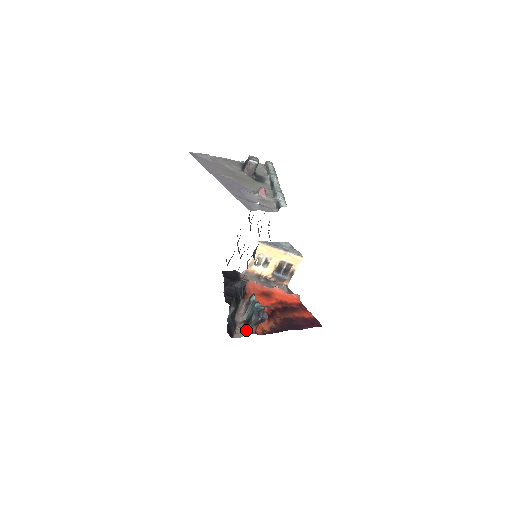
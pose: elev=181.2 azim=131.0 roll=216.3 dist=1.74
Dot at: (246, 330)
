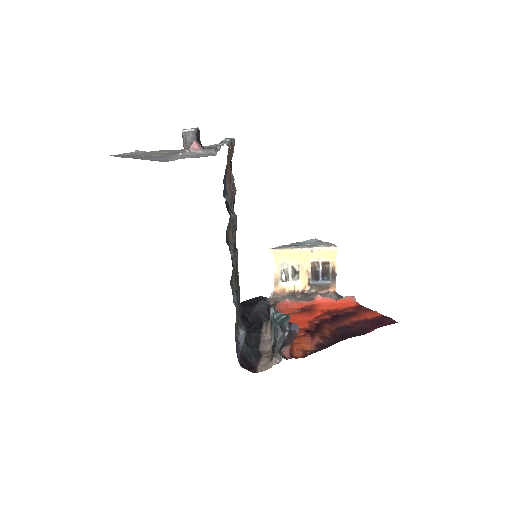
Dot at: (274, 356)
